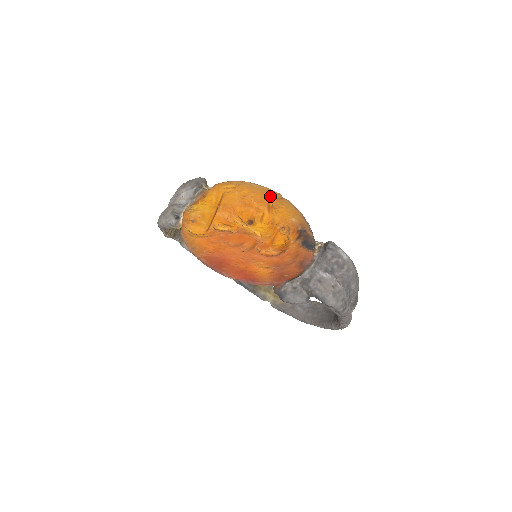
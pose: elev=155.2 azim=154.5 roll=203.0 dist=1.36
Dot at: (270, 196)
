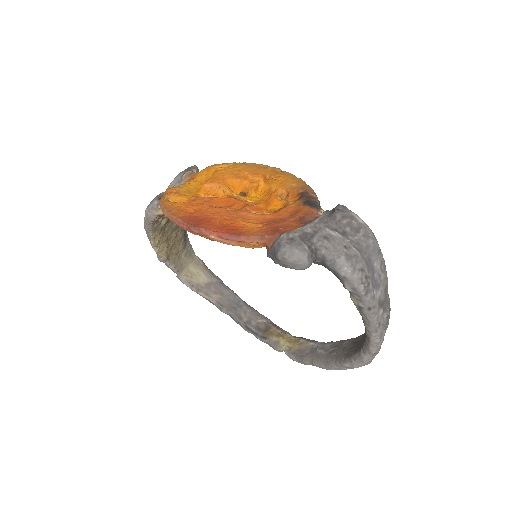
Dot at: (267, 170)
